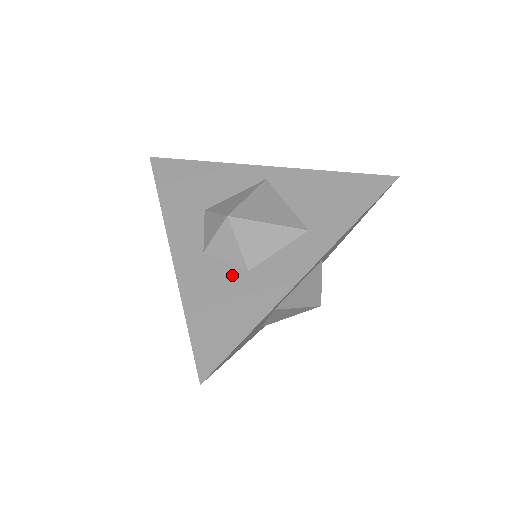
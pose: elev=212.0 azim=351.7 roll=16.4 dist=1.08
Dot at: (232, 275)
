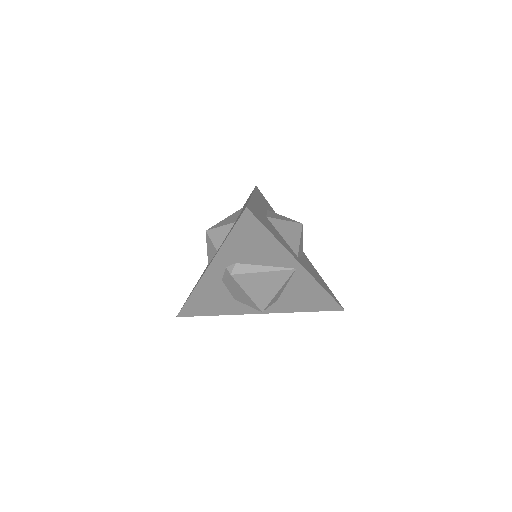
Dot at: occluded
